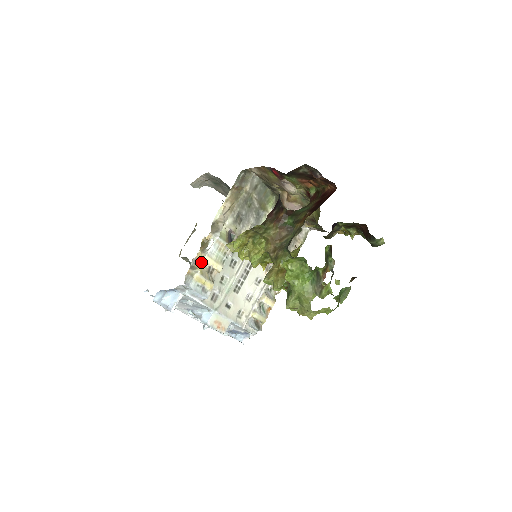
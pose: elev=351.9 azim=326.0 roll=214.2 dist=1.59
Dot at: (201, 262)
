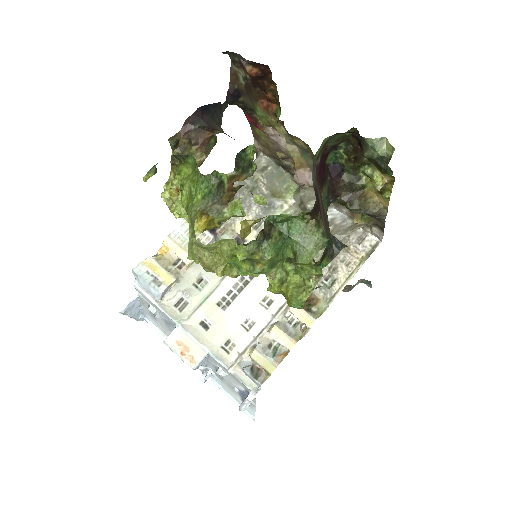
Dot at: (166, 249)
